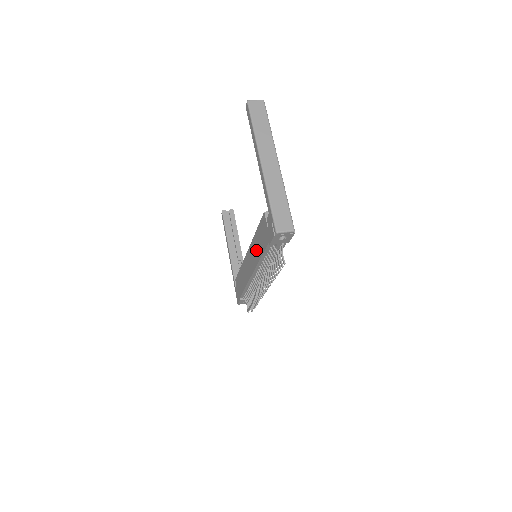
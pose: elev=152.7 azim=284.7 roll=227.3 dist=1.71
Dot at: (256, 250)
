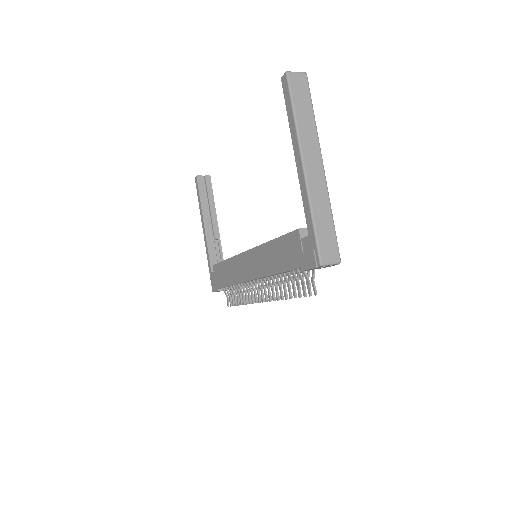
Dot at: (268, 260)
